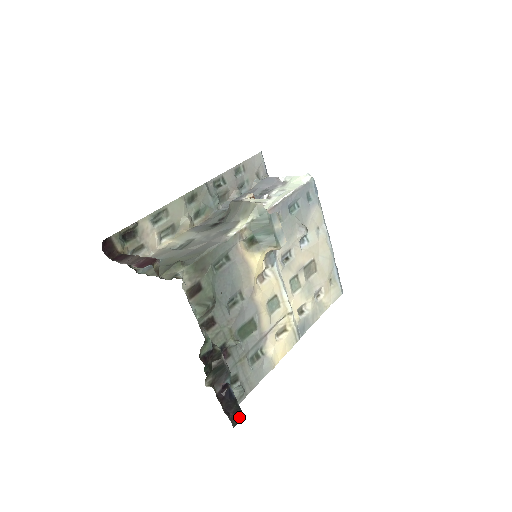
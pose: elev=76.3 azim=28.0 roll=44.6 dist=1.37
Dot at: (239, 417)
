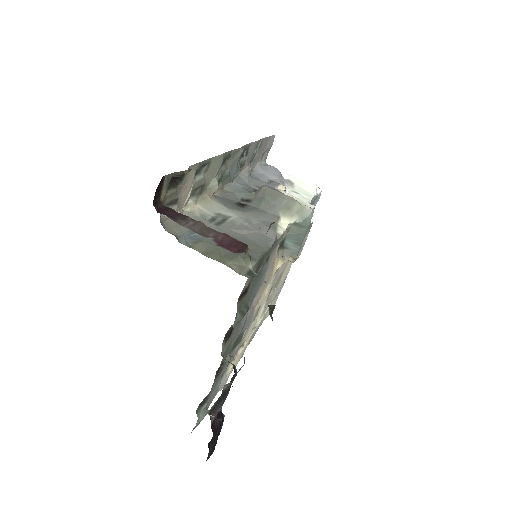
Dot at: (212, 452)
